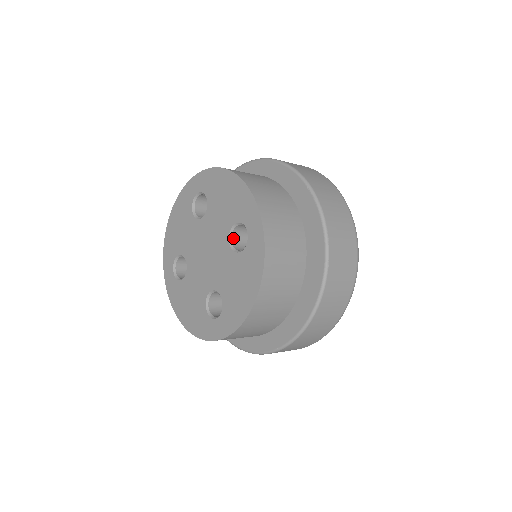
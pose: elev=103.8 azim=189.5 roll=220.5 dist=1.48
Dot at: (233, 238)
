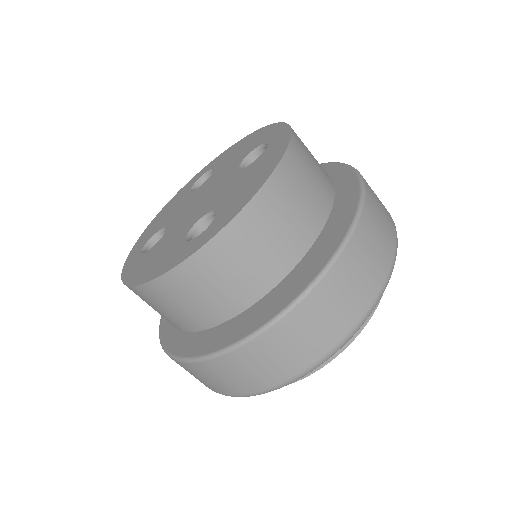
Dot at: occluded
